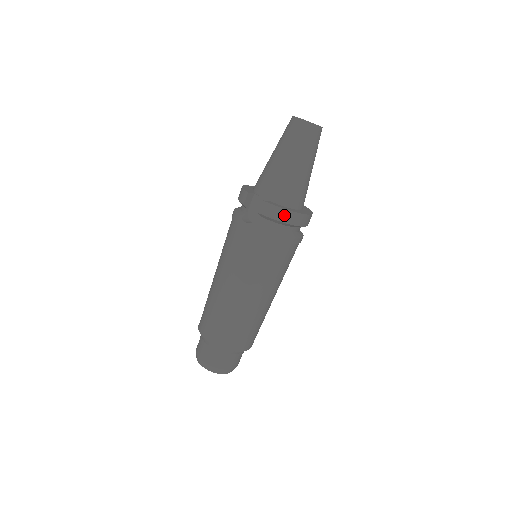
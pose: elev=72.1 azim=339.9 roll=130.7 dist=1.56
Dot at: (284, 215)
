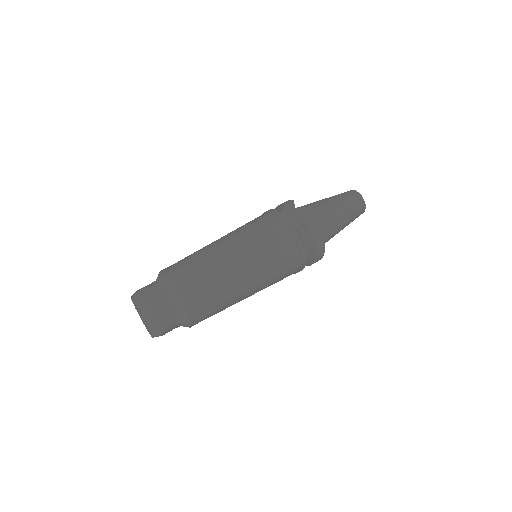
Dot at: (313, 226)
